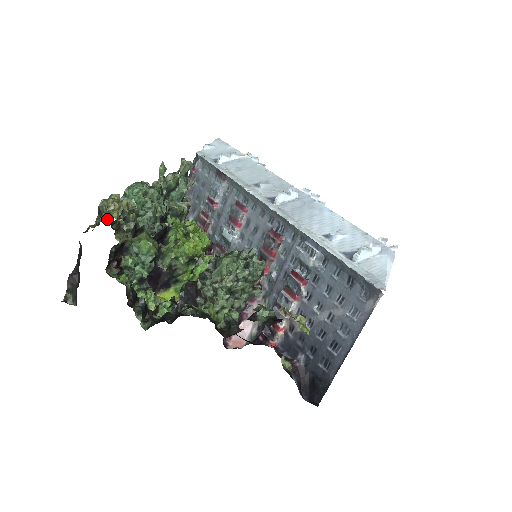
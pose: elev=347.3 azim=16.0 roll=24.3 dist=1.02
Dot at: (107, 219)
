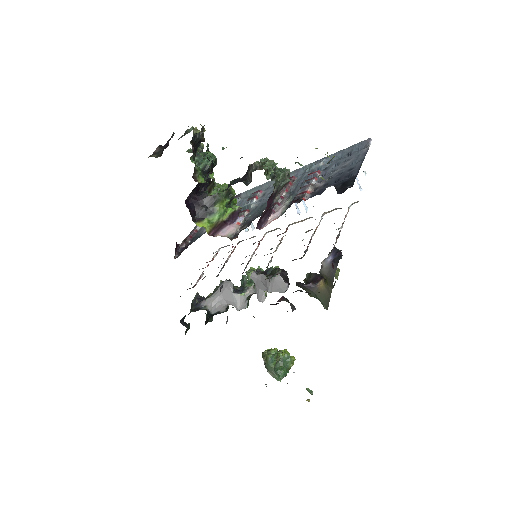
Dot at: occluded
